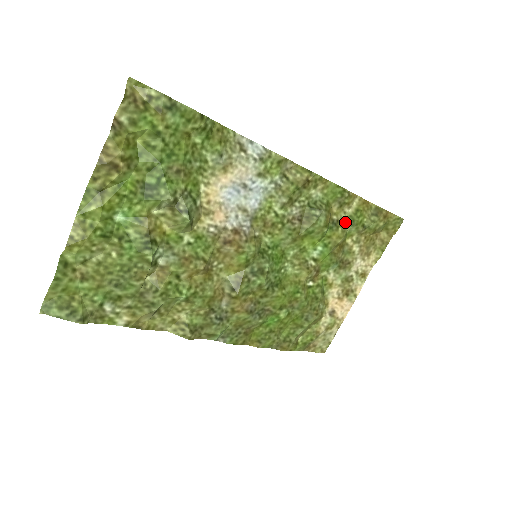
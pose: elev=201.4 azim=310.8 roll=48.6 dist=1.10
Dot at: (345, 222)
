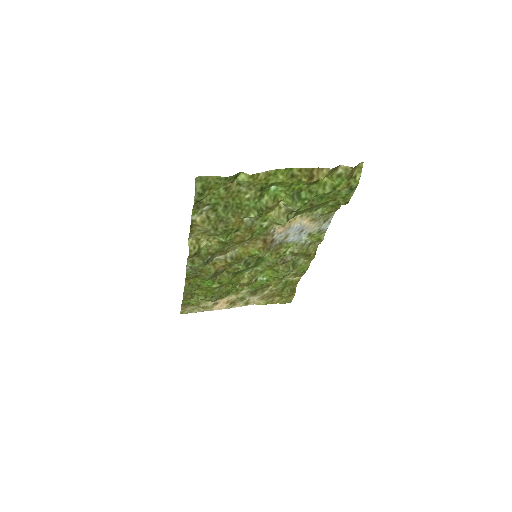
Dot at: (284, 280)
